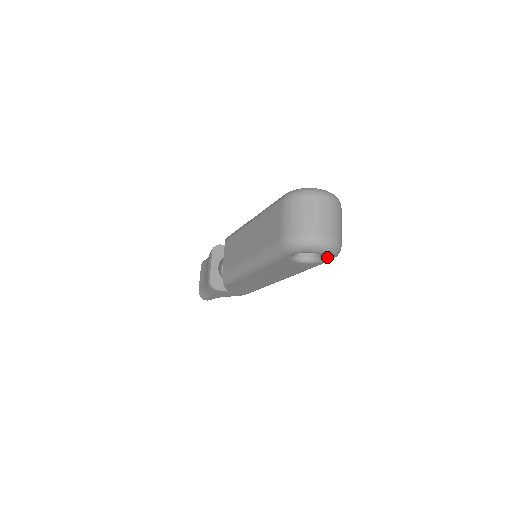
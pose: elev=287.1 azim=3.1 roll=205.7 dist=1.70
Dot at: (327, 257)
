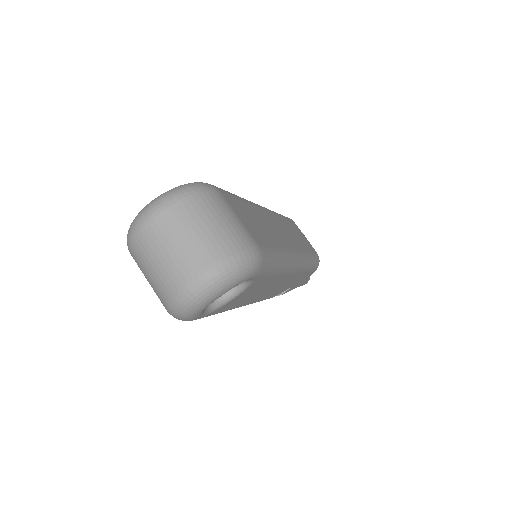
Dot at: (238, 284)
